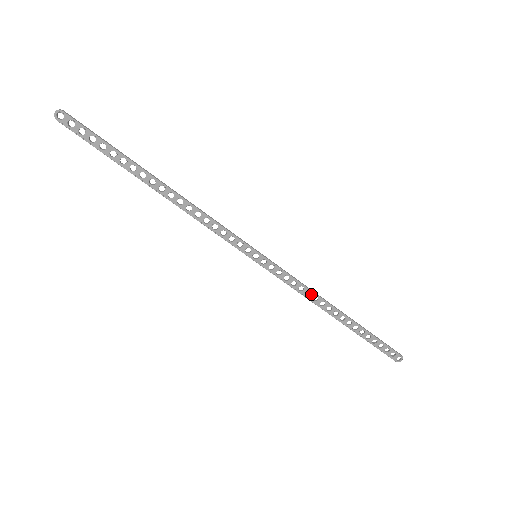
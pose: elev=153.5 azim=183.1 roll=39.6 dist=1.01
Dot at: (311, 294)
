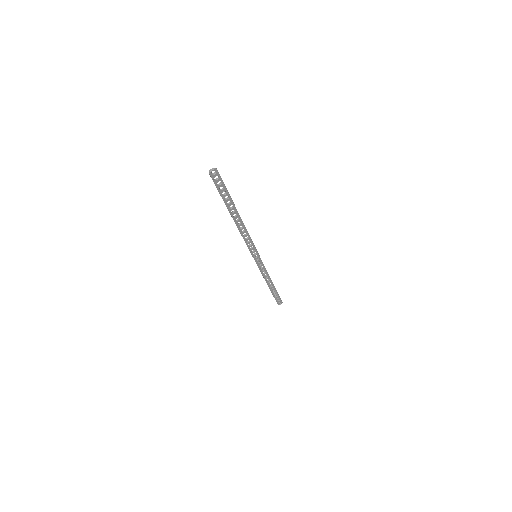
Dot at: (267, 275)
